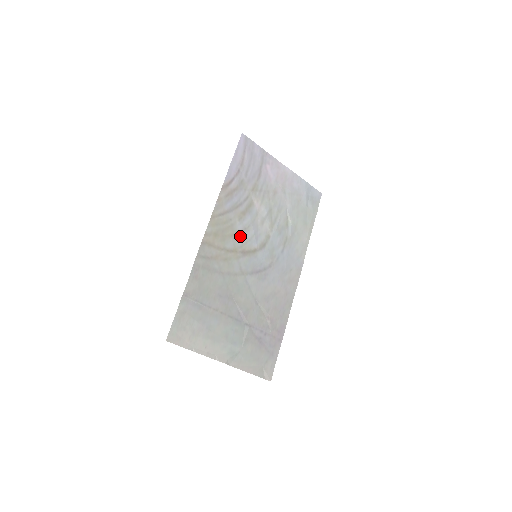
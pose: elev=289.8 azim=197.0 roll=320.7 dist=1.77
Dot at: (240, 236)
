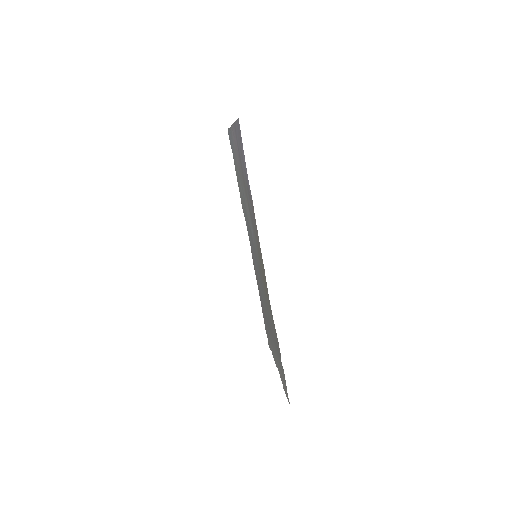
Dot at: (257, 251)
